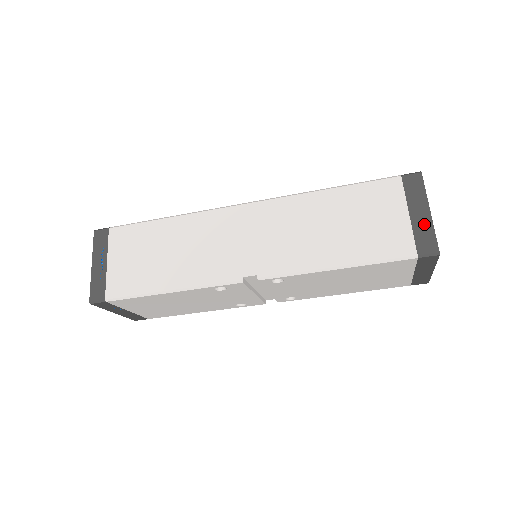
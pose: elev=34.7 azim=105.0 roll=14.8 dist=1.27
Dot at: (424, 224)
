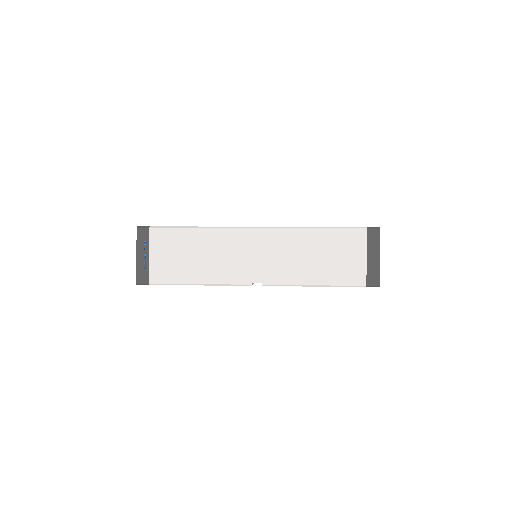
Dot at: (374, 266)
